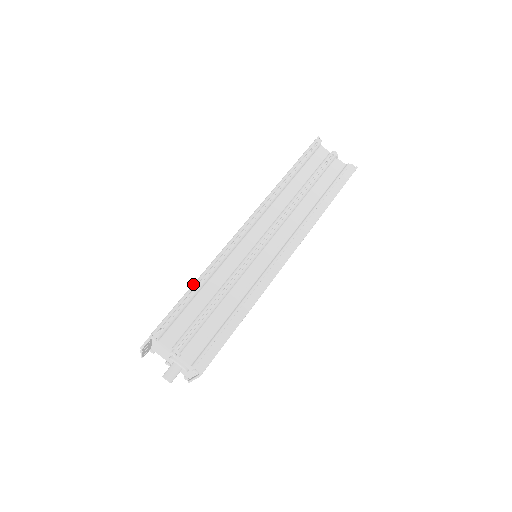
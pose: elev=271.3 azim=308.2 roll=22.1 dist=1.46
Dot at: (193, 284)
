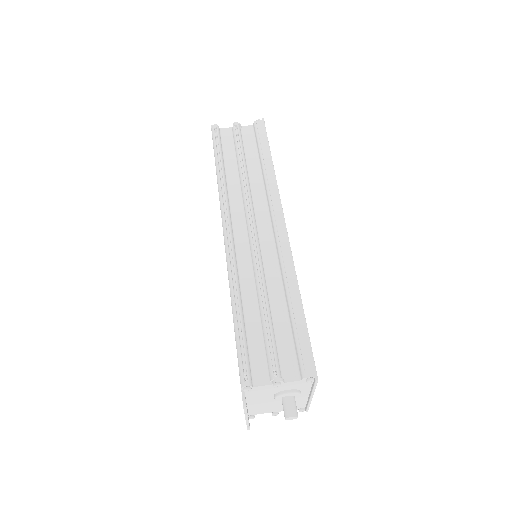
Dot at: (233, 315)
